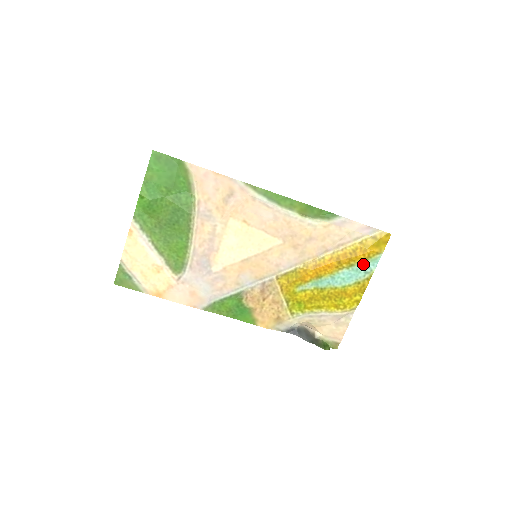
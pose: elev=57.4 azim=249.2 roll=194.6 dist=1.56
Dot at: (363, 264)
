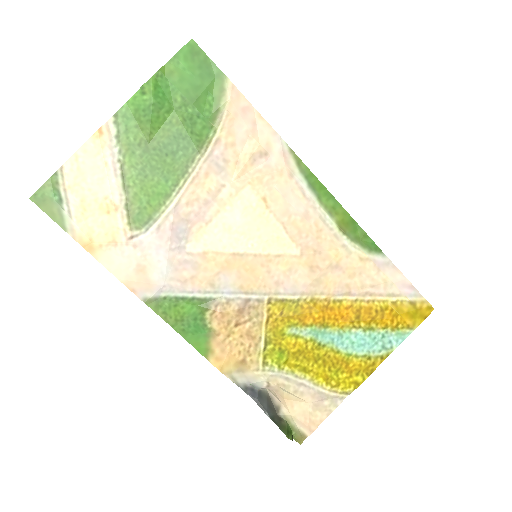
Dot at: (385, 334)
